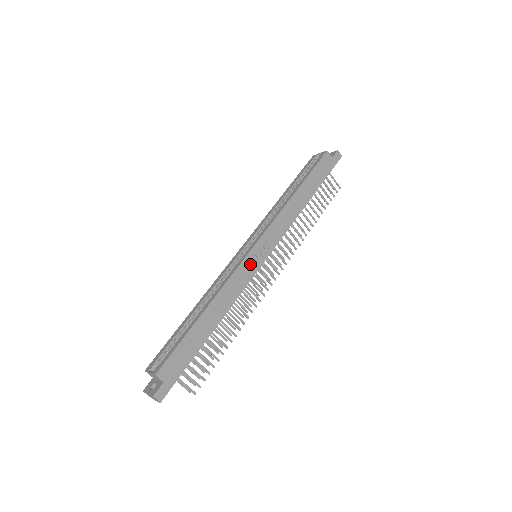
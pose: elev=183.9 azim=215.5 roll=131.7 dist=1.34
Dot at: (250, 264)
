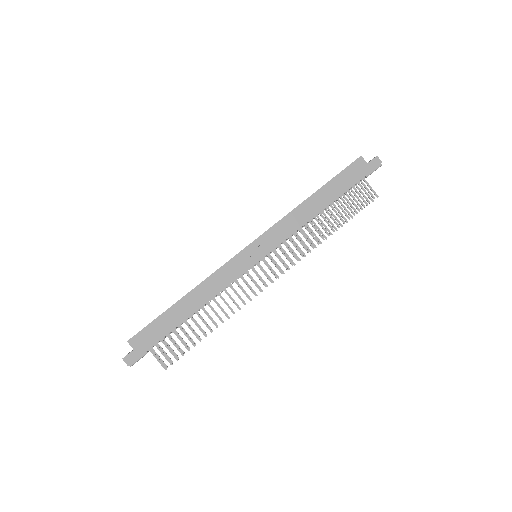
Dot at: (241, 262)
